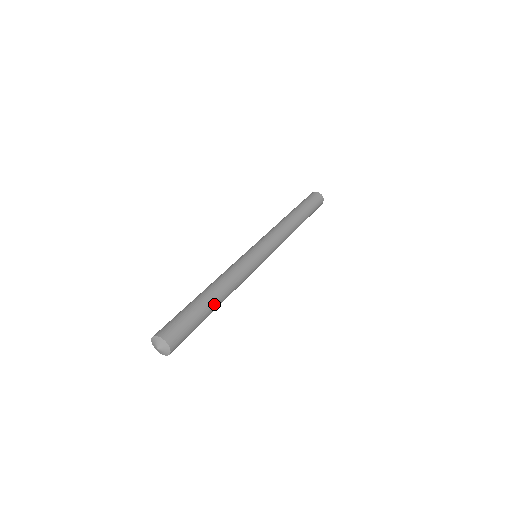
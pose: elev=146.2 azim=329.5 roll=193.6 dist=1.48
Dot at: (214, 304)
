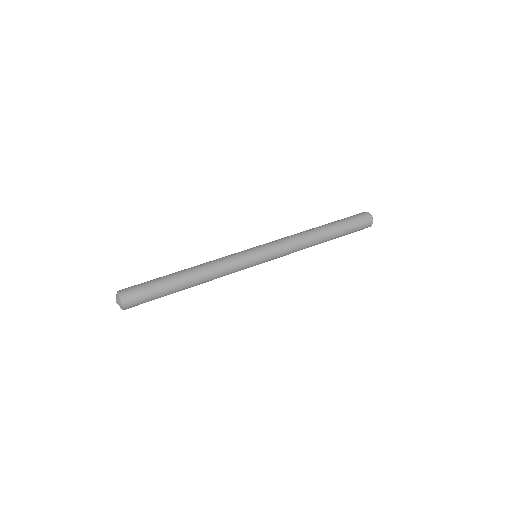
Dot at: (183, 288)
